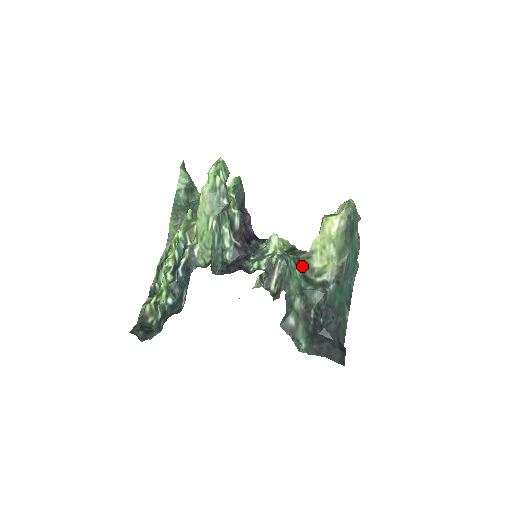
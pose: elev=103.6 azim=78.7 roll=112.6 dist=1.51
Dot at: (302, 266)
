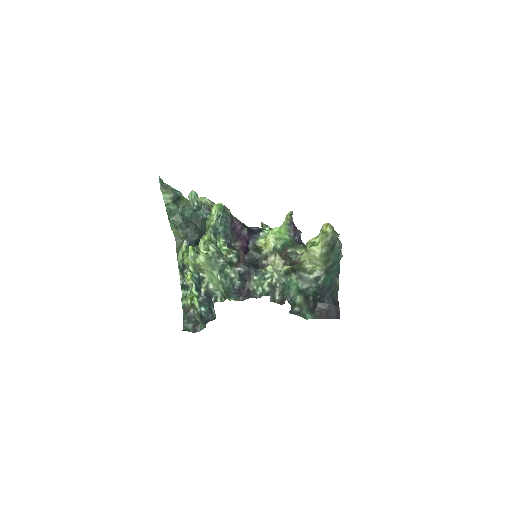
Dot at: (296, 270)
